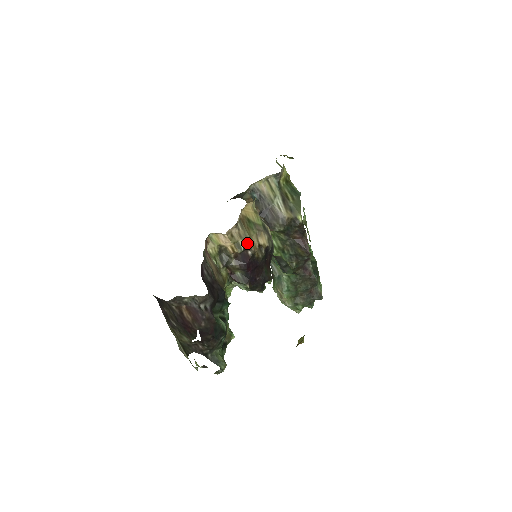
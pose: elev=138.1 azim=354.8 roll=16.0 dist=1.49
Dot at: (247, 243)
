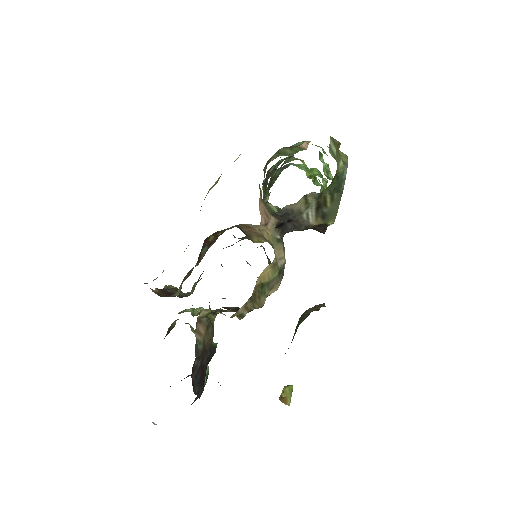
Dot at: (253, 309)
